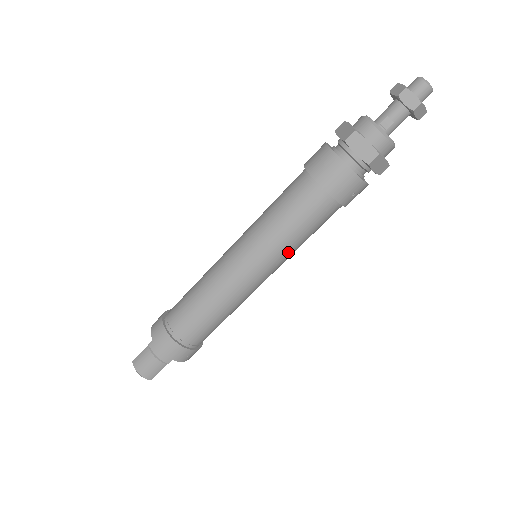
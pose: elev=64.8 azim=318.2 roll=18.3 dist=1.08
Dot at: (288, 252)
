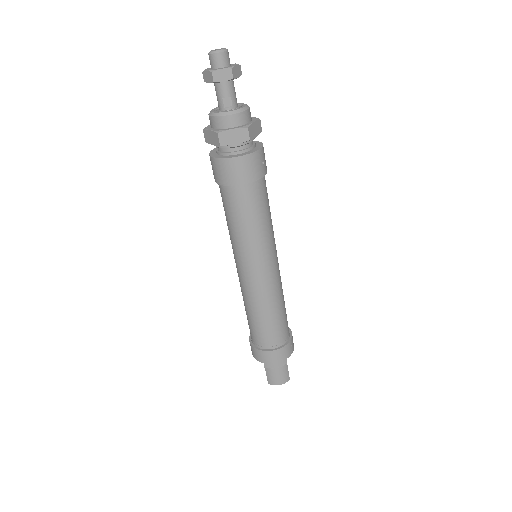
Dot at: (270, 235)
